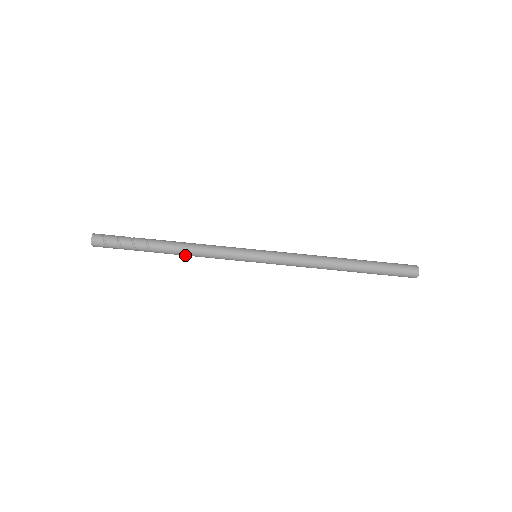
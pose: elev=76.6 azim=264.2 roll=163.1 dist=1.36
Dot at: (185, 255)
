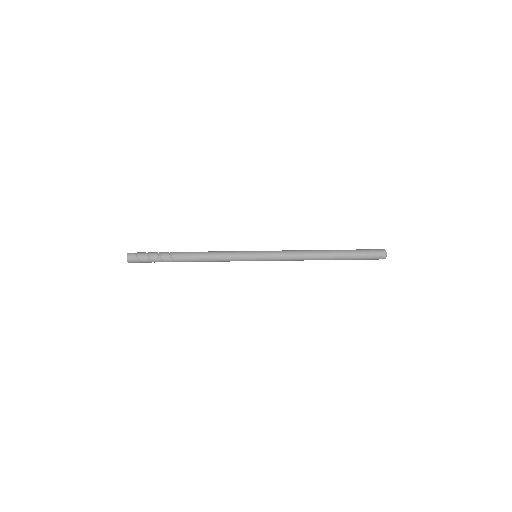
Dot at: (200, 261)
